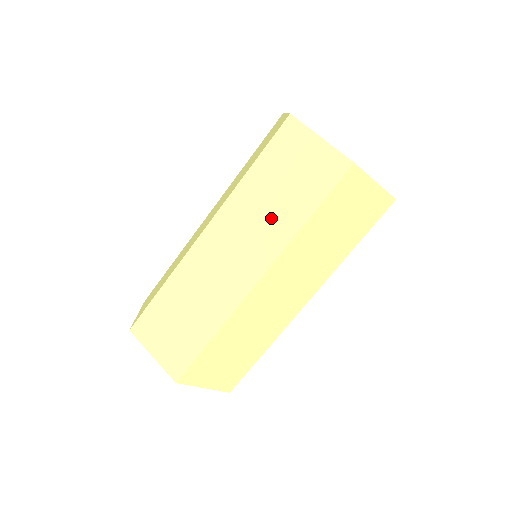
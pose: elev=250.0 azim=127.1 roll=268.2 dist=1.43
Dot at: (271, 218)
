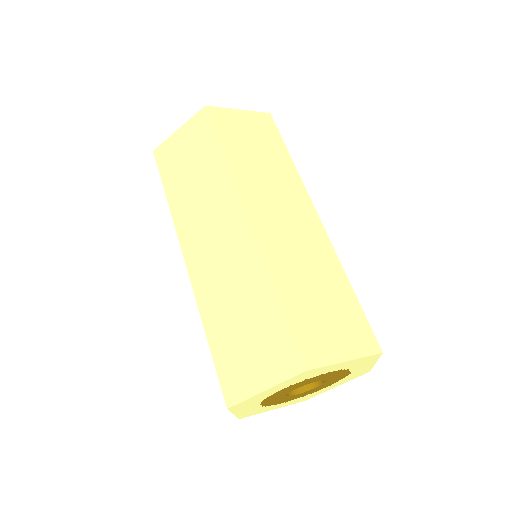
Dot at: (207, 187)
